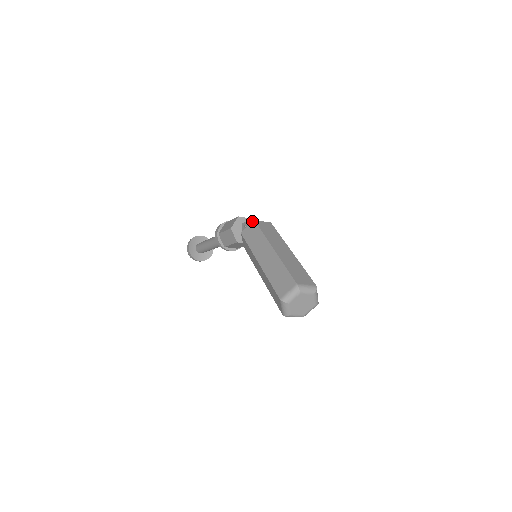
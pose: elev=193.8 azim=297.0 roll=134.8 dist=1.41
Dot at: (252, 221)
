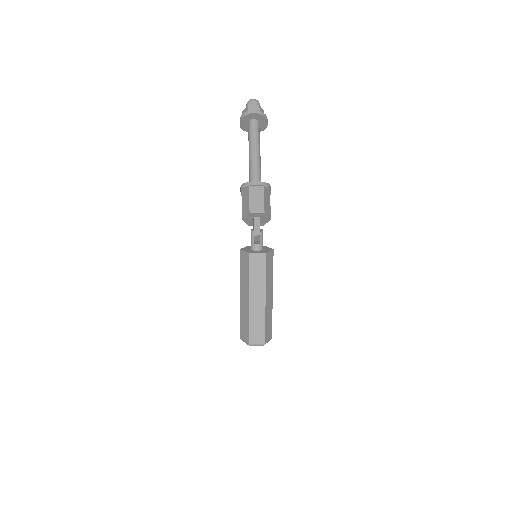
Dot at: (255, 236)
